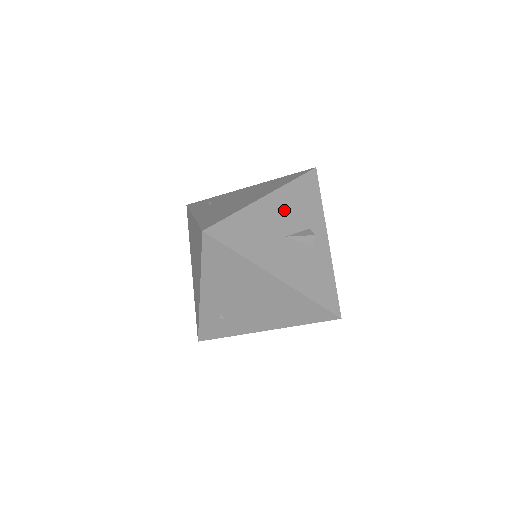
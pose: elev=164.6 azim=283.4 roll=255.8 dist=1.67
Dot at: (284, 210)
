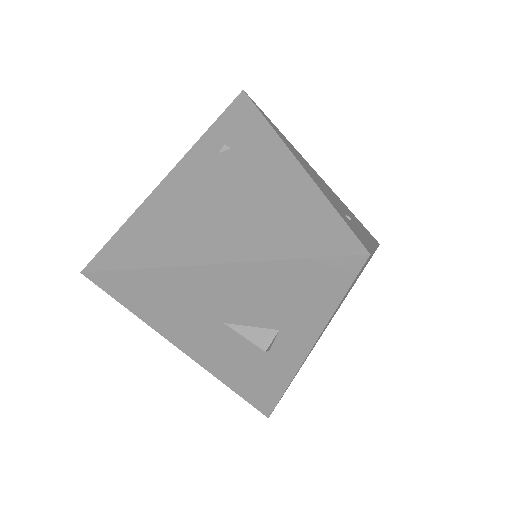
Dot at: (239, 293)
